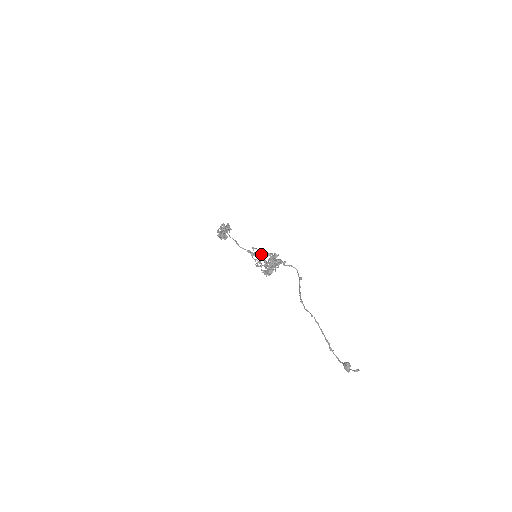
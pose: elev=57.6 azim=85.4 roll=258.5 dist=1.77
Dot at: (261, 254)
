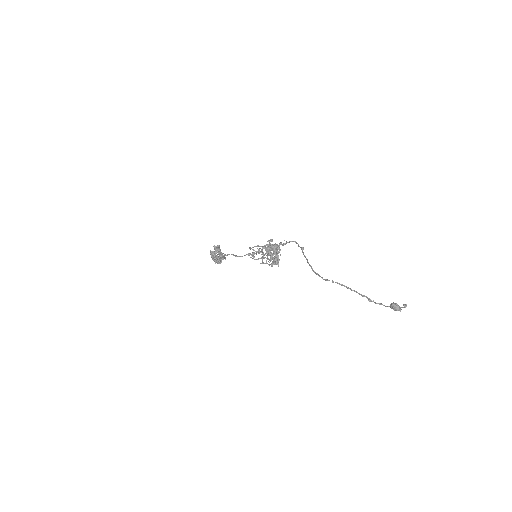
Dot at: (259, 250)
